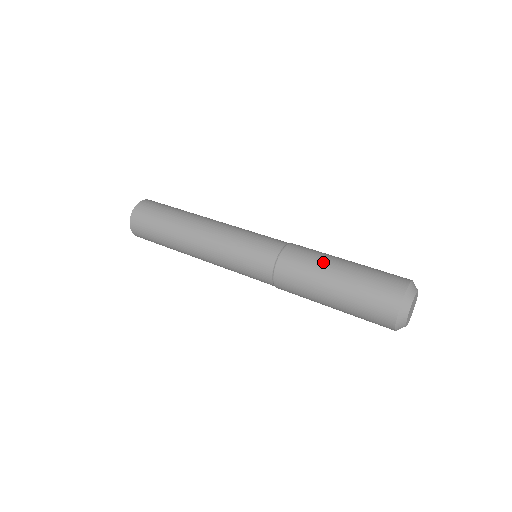
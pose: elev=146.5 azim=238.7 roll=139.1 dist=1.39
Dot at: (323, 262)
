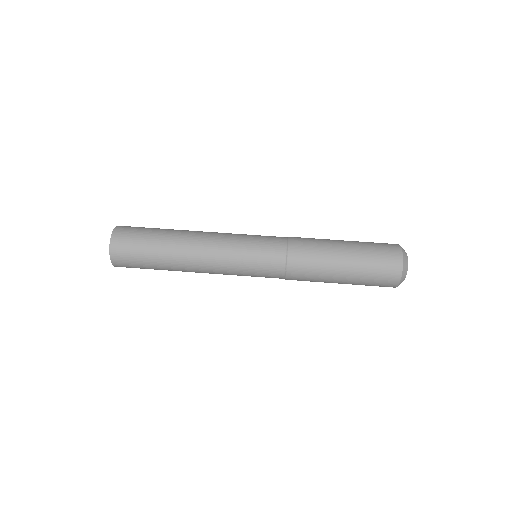
Dot at: (327, 271)
